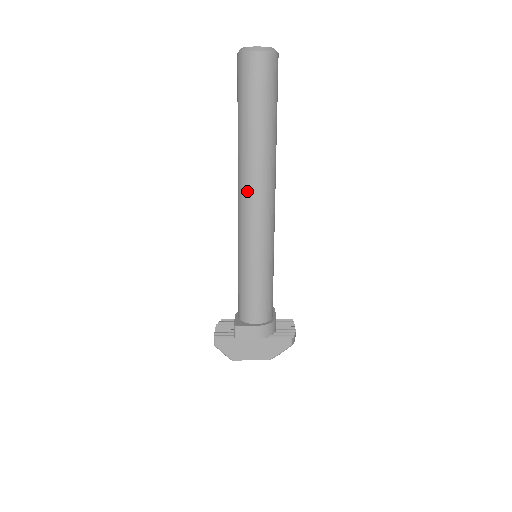
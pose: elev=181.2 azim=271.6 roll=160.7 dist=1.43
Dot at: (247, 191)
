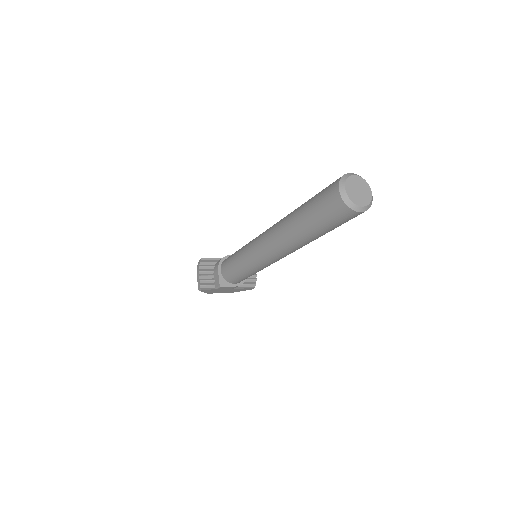
Dot at: (280, 251)
